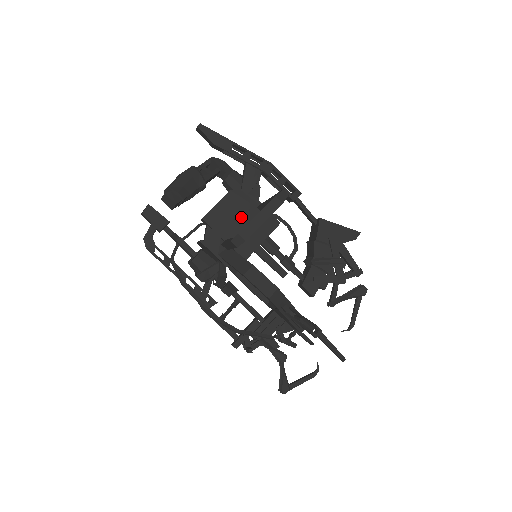
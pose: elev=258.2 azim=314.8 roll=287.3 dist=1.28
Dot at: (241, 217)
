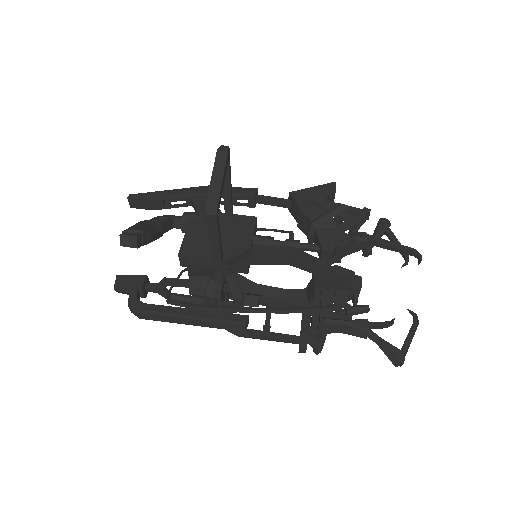
Dot at: occluded
